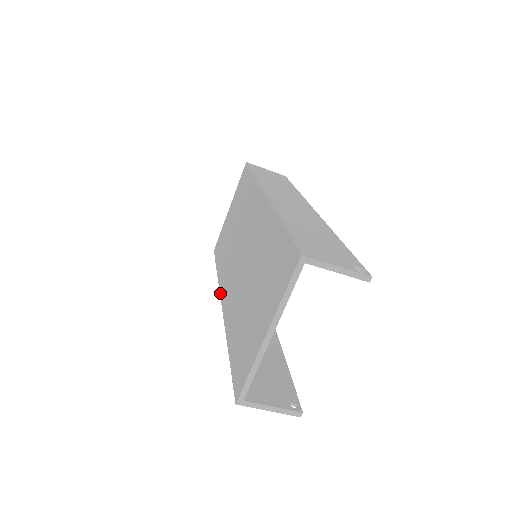
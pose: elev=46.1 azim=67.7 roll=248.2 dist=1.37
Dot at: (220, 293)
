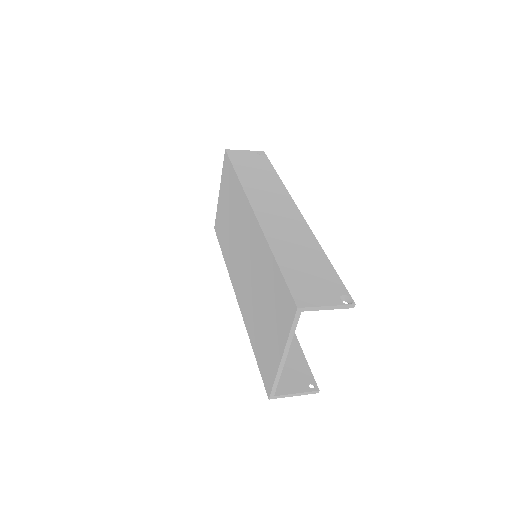
Dot at: (232, 283)
